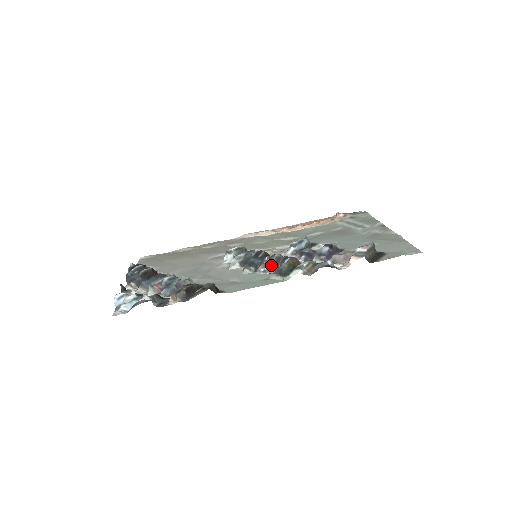
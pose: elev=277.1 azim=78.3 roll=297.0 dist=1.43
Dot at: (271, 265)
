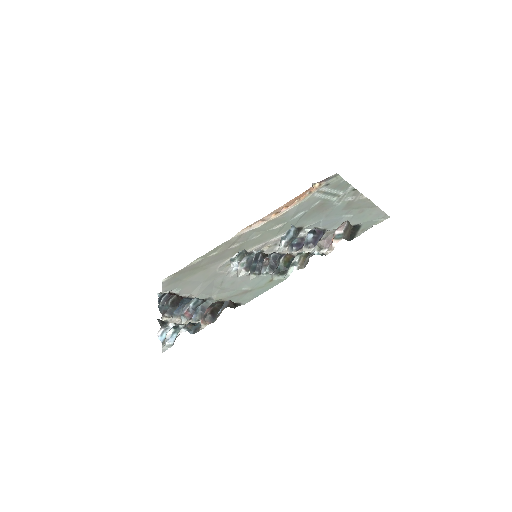
Dot at: (270, 266)
